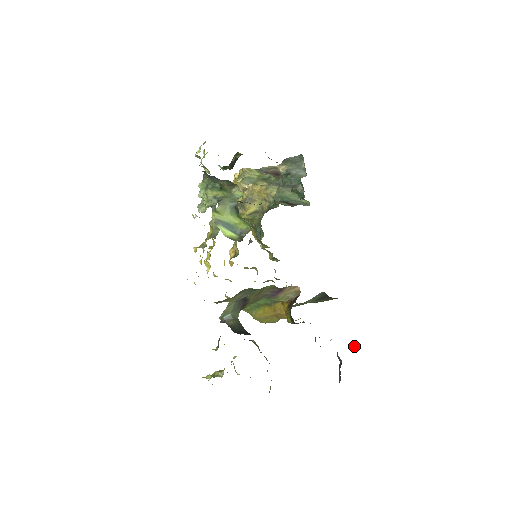
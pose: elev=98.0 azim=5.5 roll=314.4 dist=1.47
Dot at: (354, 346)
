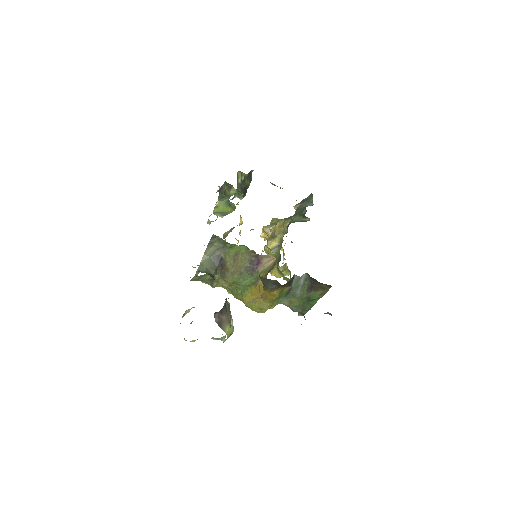
Dot at: occluded
